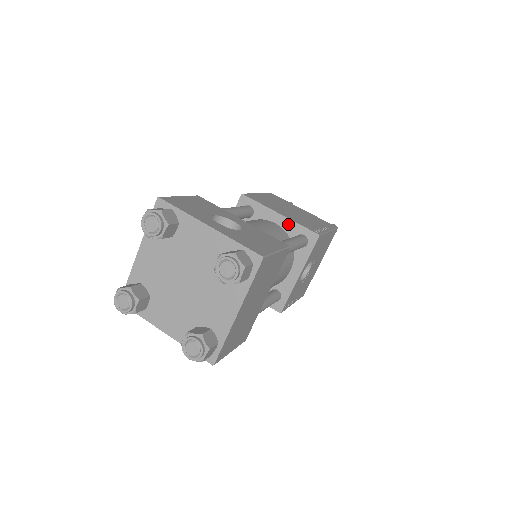
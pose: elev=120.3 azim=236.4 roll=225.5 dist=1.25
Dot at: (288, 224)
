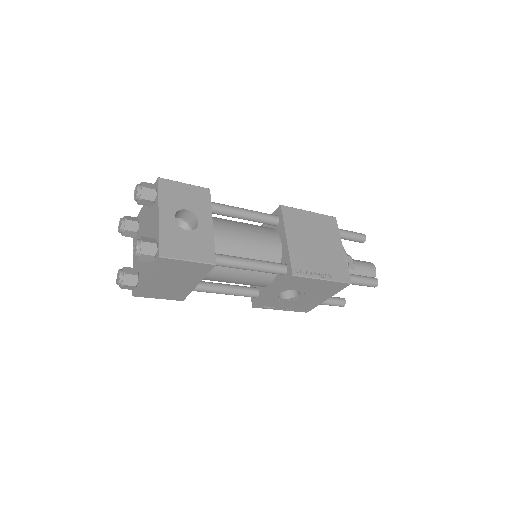
Dot at: (286, 250)
